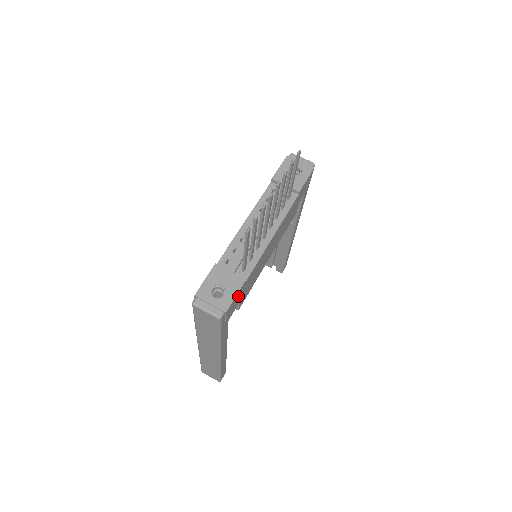
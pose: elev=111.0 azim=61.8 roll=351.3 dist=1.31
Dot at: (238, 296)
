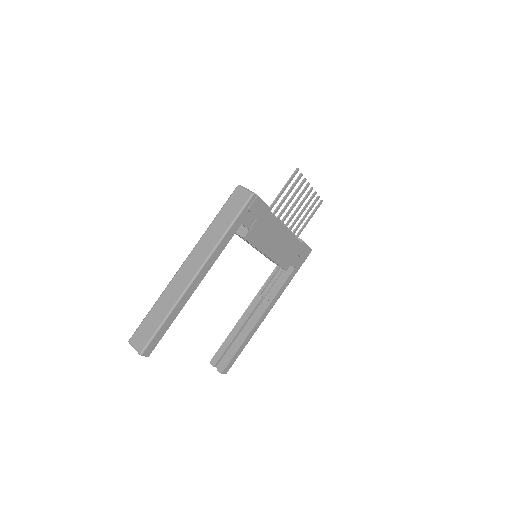
Dot at: (261, 211)
